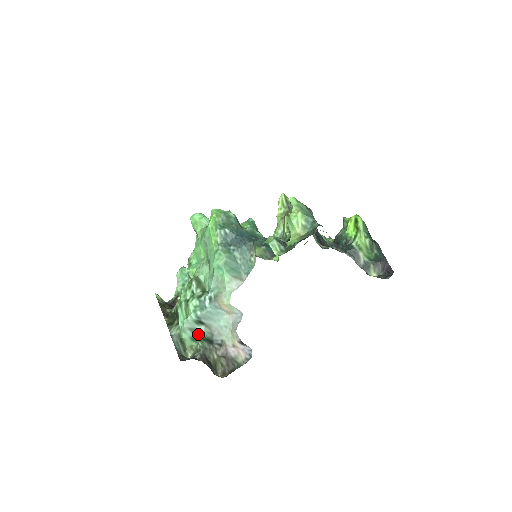
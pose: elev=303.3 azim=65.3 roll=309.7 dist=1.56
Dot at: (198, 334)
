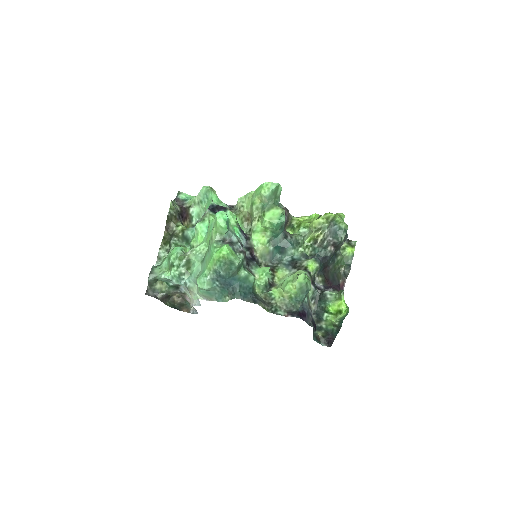
Dot at: (170, 282)
